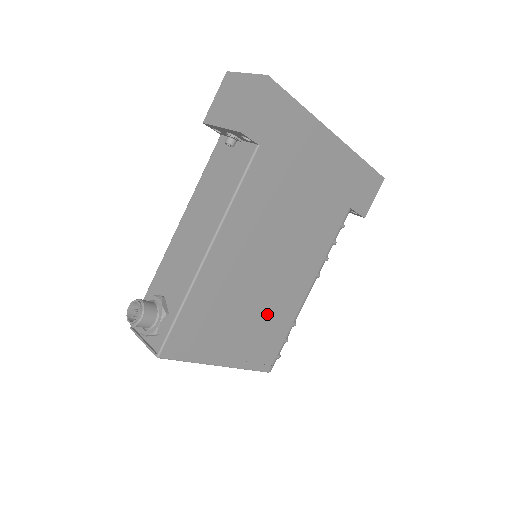
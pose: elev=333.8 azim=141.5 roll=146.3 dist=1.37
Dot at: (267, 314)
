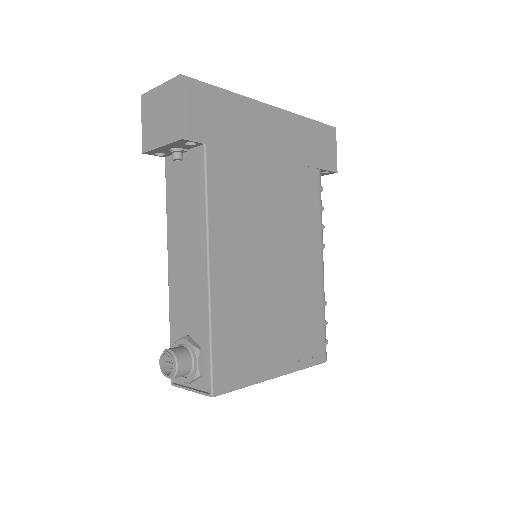
Dot at: (295, 305)
